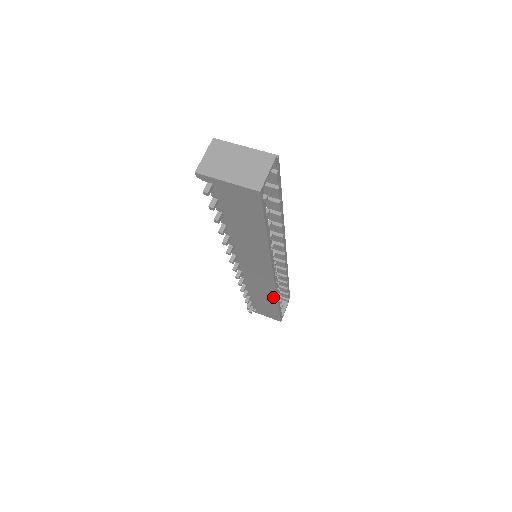
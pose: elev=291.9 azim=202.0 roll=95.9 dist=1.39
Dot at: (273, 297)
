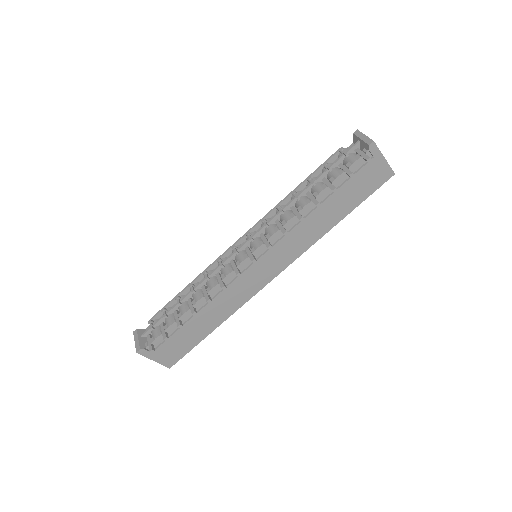
Dot at: (229, 313)
